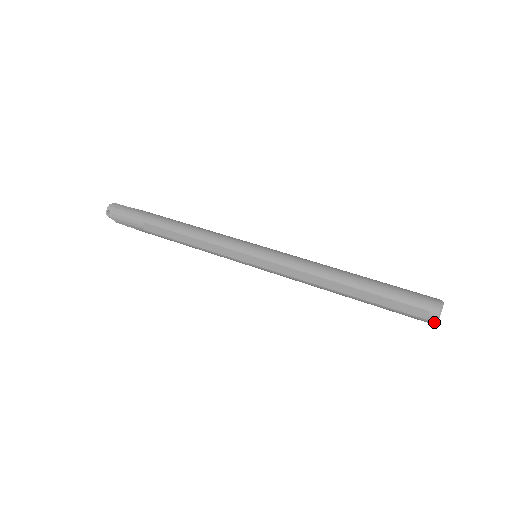
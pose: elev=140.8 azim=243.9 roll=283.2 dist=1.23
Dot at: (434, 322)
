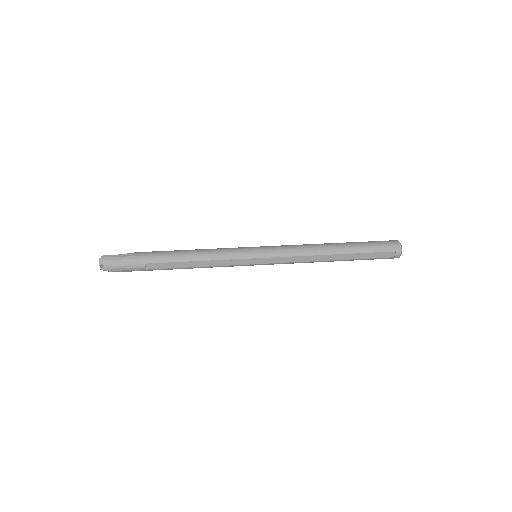
Dot at: (399, 257)
